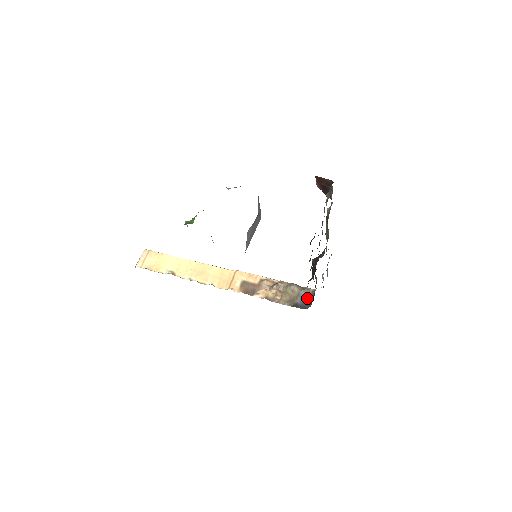
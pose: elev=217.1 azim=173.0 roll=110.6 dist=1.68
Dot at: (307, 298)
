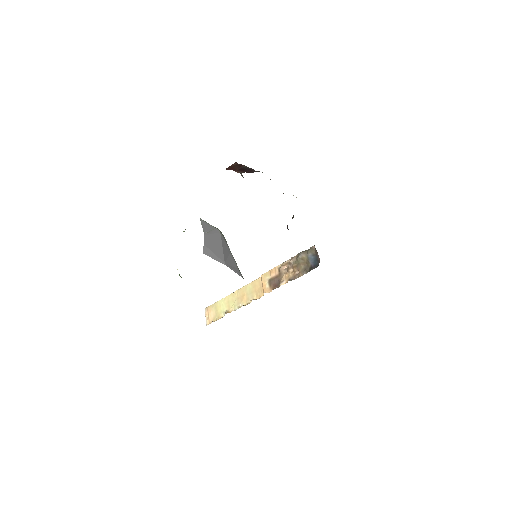
Dot at: (315, 256)
